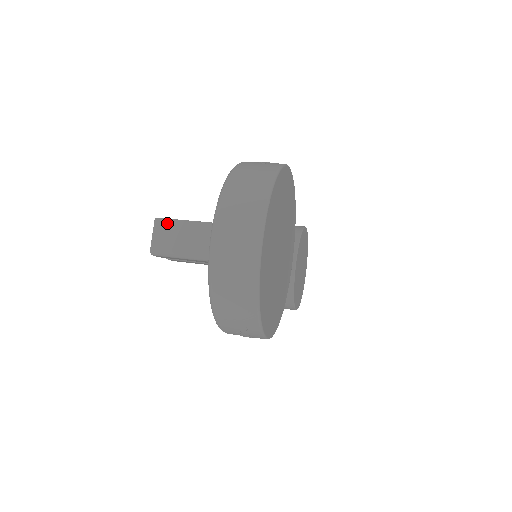
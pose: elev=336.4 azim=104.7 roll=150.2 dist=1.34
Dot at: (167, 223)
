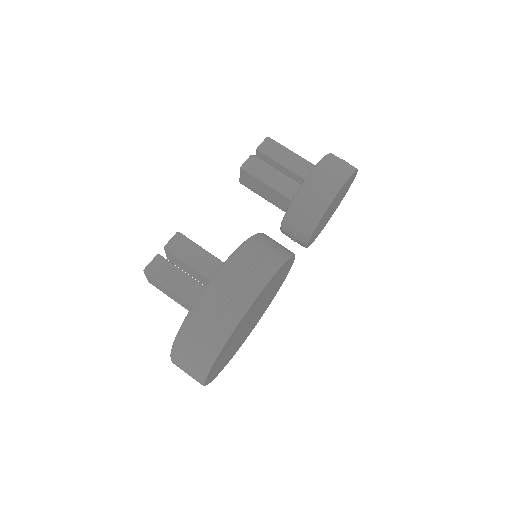
Dot at: (153, 280)
